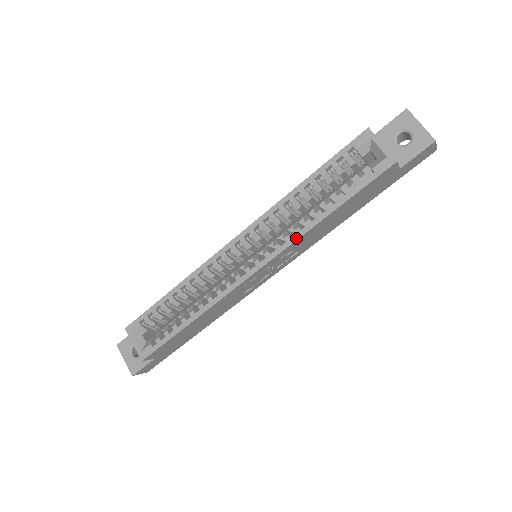
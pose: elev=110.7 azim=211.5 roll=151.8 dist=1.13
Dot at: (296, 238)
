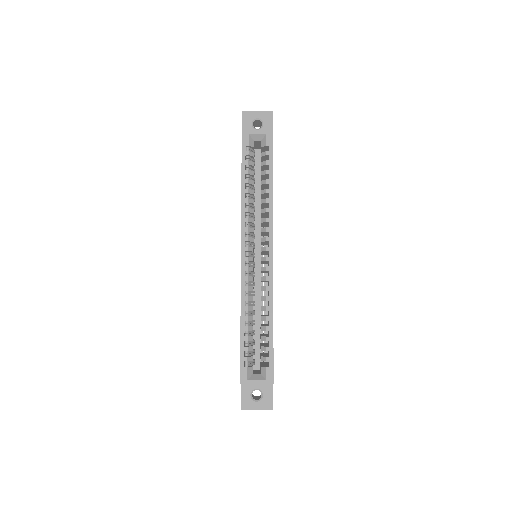
Dot at: (272, 214)
